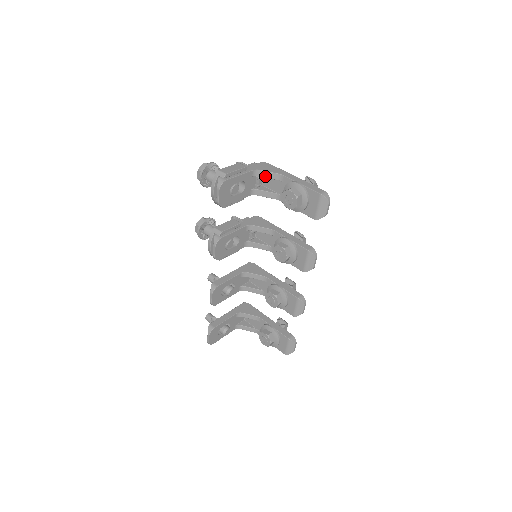
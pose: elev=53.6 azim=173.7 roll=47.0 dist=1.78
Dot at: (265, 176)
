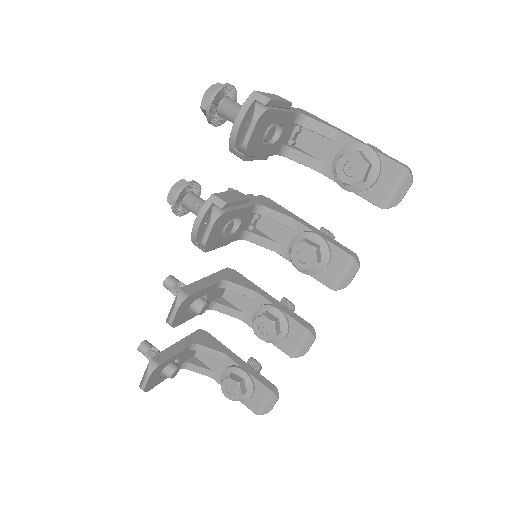
Dot at: (311, 128)
